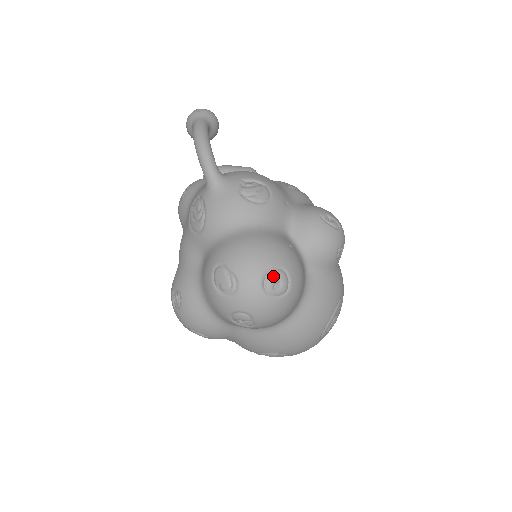
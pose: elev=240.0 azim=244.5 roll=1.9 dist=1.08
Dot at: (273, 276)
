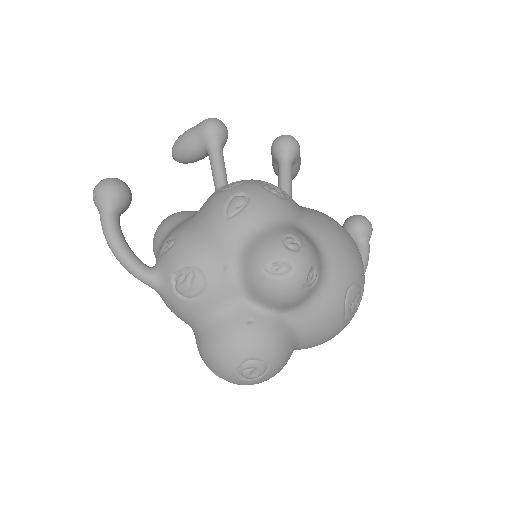
Dot at: (245, 369)
